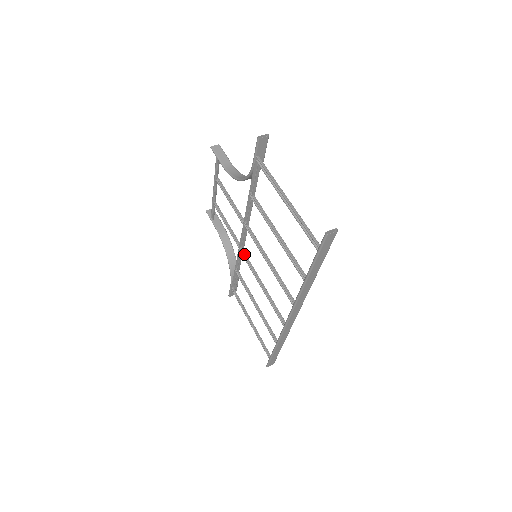
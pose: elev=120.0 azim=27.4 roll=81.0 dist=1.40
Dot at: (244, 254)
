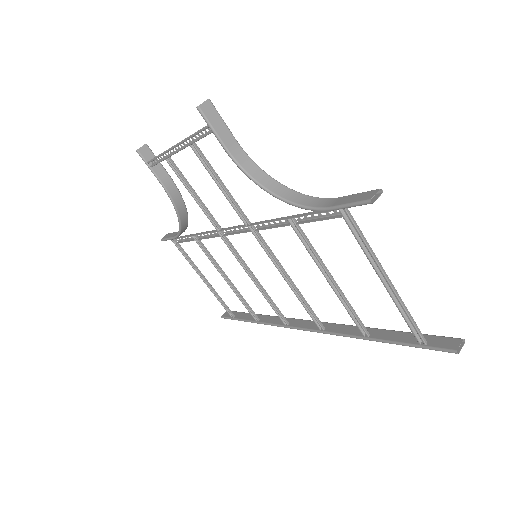
Dot at: (228, 241)
